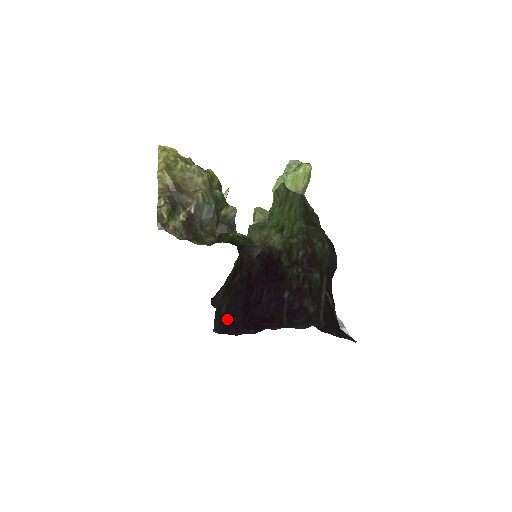
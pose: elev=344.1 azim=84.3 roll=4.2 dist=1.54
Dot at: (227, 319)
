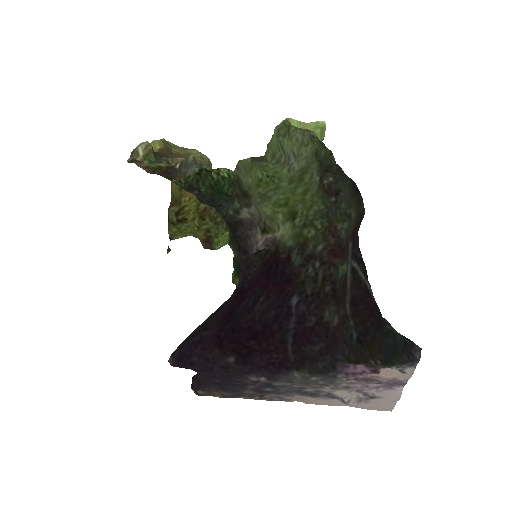
Dot at: (194, 335)
